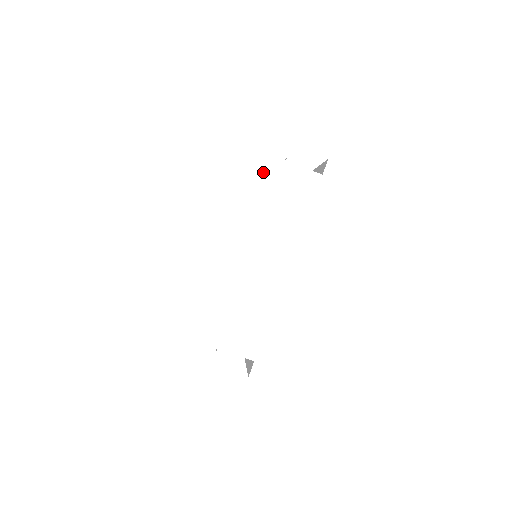
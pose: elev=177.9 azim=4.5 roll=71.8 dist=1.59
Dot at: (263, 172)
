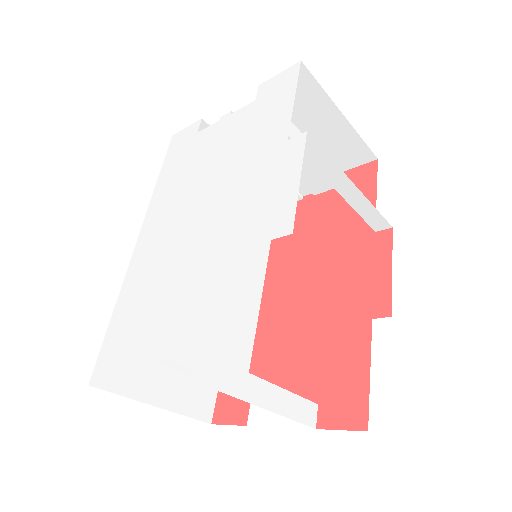
Dot at: (200, 145)
